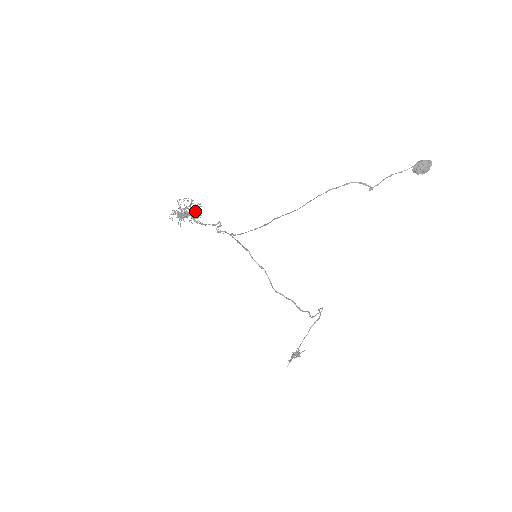
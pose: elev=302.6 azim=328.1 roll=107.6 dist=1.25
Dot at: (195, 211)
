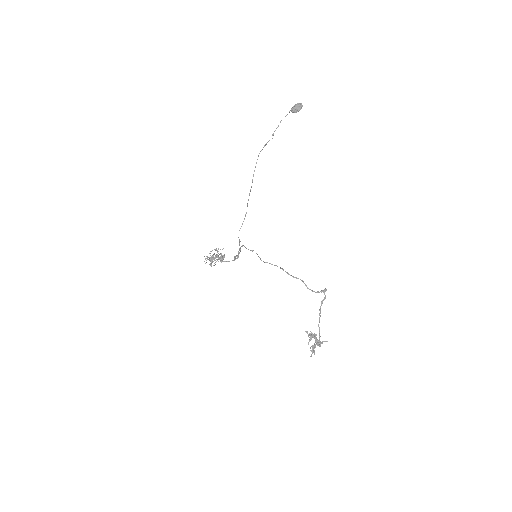
Dot at: (223, 257)
